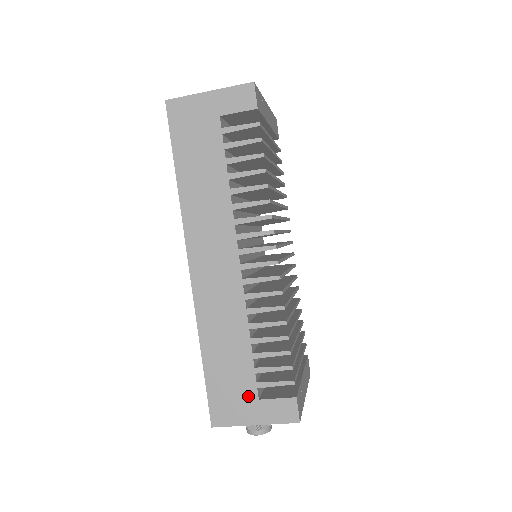
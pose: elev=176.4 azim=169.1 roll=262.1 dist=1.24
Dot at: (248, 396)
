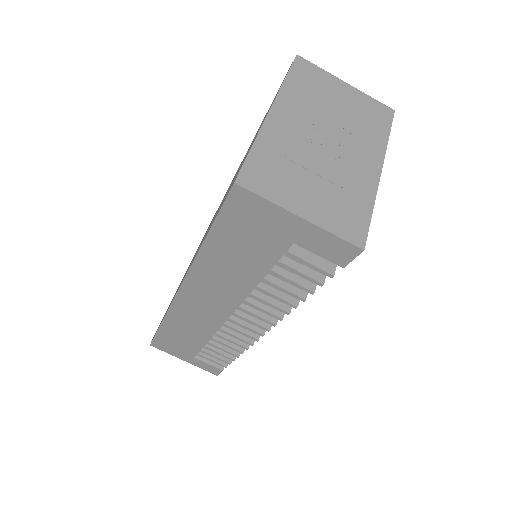
Dot at: (187, 353)
